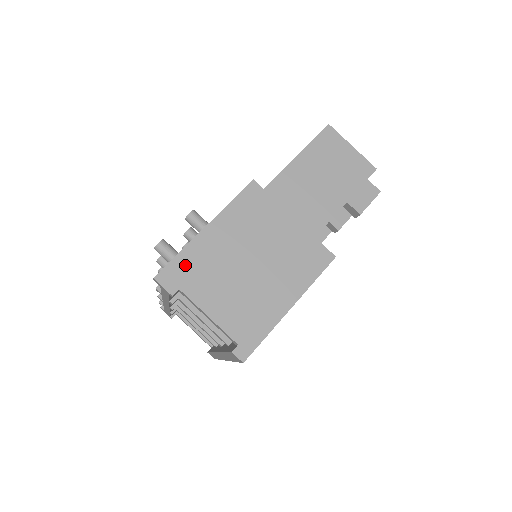
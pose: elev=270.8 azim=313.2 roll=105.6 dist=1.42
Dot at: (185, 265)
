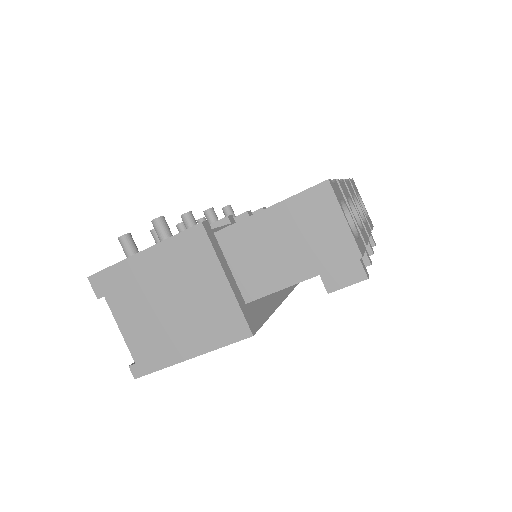
Dot at: (114, 278)
